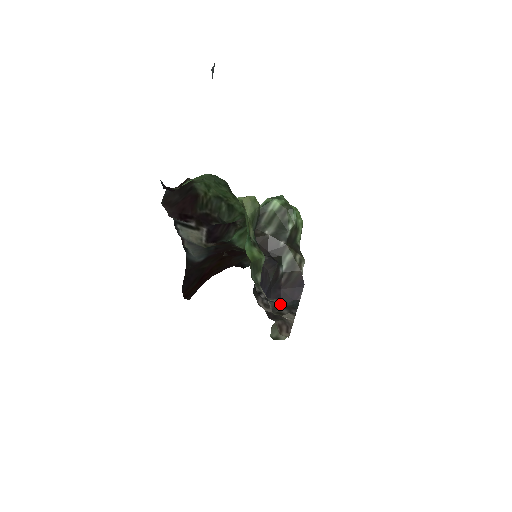
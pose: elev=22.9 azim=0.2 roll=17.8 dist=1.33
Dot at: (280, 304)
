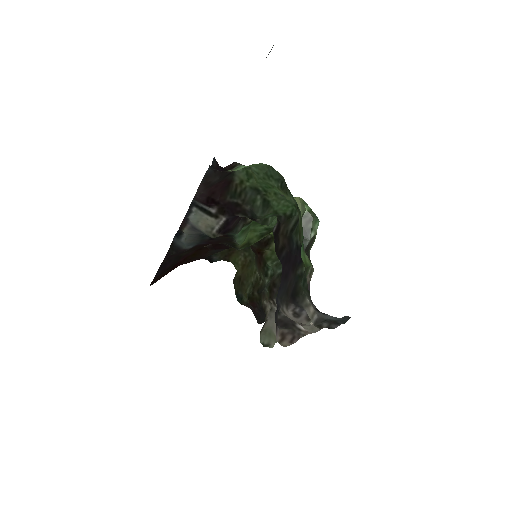
Dot at: (330, 318)
